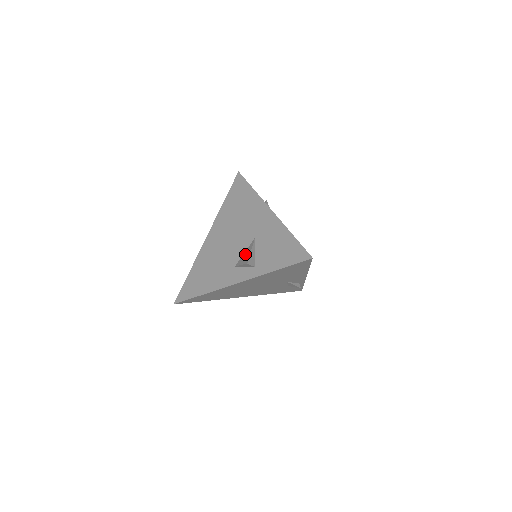
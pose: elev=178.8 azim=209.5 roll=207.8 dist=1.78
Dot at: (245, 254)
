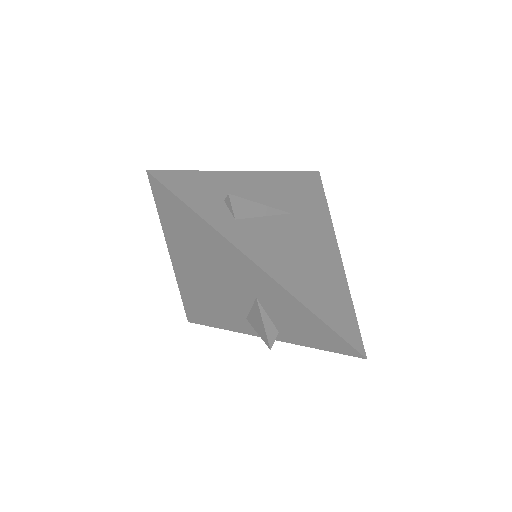
Dot at: (255, 318)
